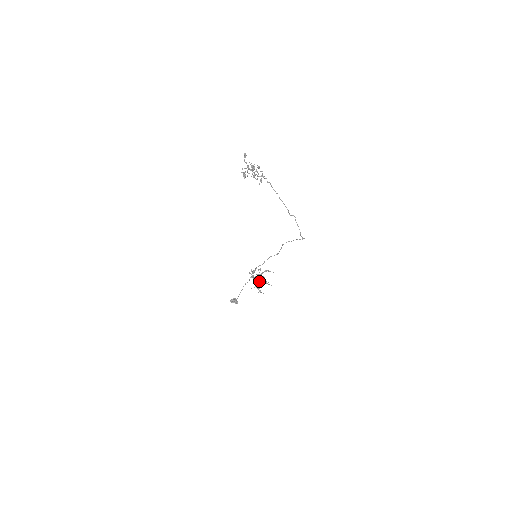
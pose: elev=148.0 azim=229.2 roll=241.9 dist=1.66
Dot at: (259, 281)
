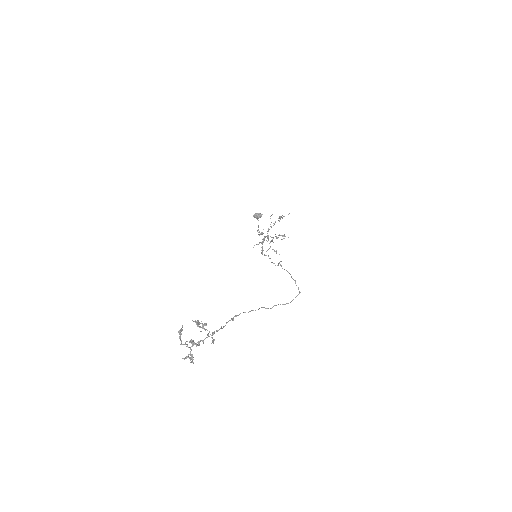
Dot at: (273, 237)
